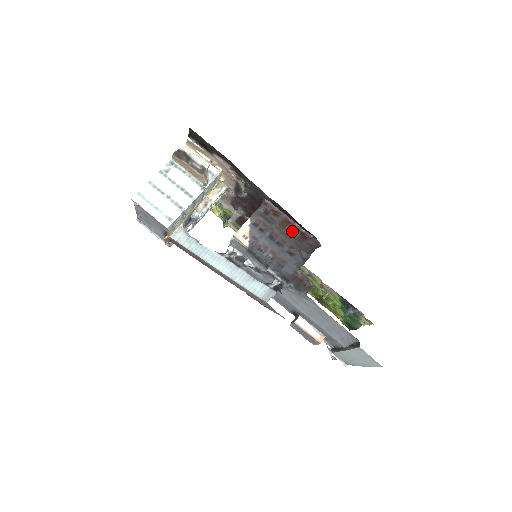
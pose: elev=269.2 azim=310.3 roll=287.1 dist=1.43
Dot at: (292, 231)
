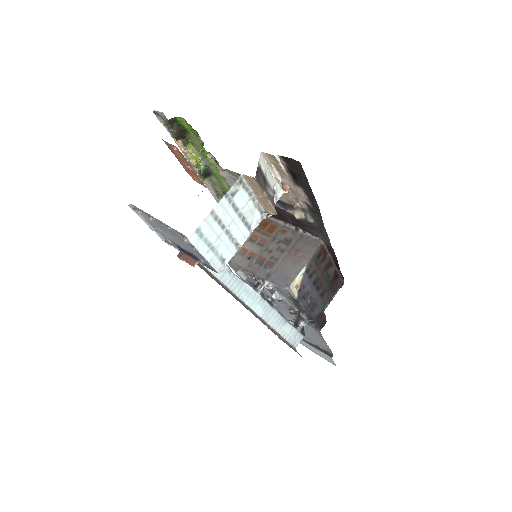
Dot at: (330, 273)
